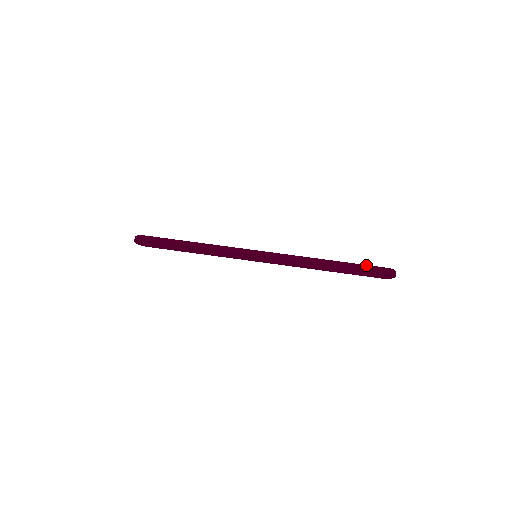
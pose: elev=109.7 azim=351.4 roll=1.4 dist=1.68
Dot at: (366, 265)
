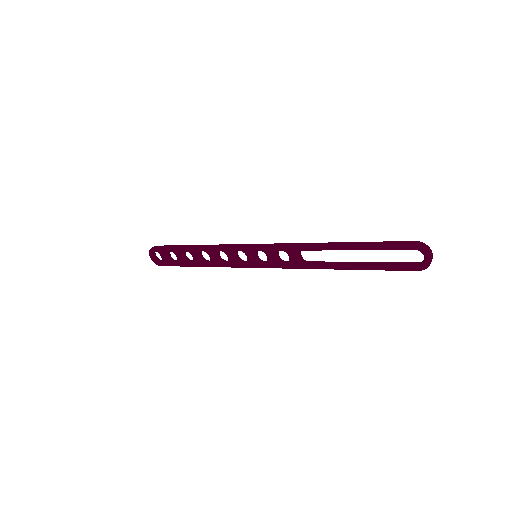
Dot at: (383, 241)
